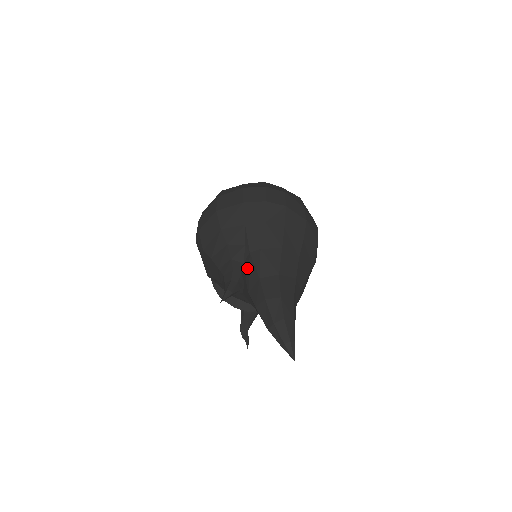
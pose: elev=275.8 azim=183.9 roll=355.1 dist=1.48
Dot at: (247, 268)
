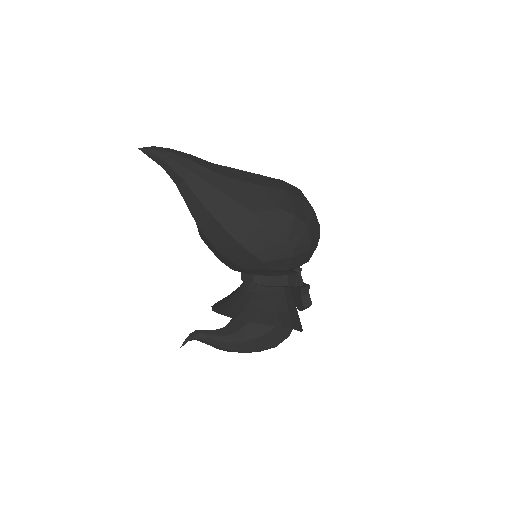
Dot at: occluded
